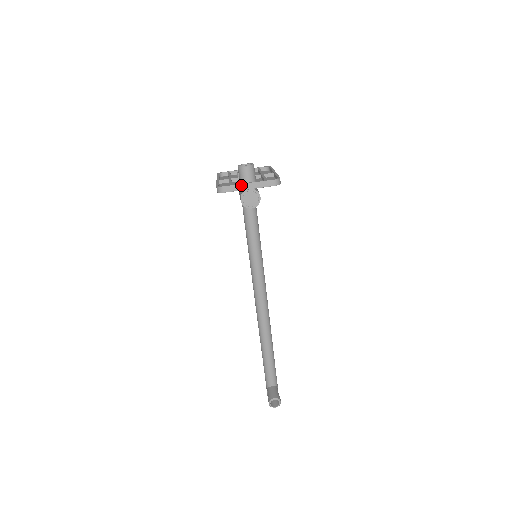
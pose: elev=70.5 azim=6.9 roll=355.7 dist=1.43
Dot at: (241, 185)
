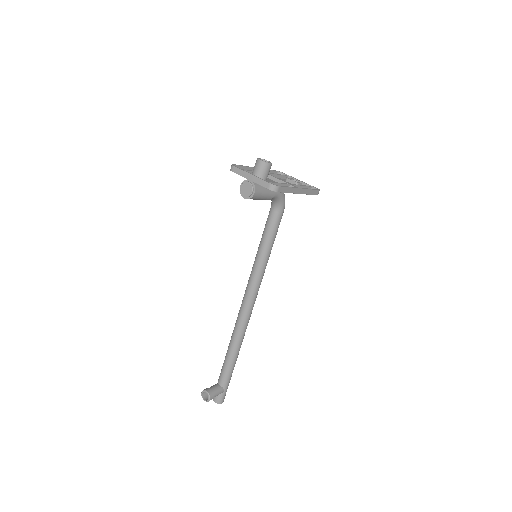
Dot at: (246, 173)
